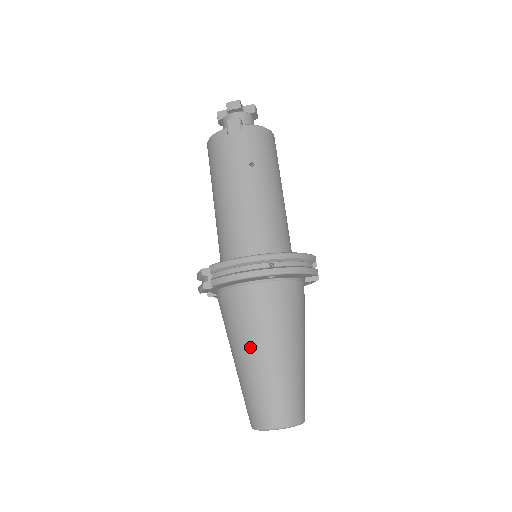
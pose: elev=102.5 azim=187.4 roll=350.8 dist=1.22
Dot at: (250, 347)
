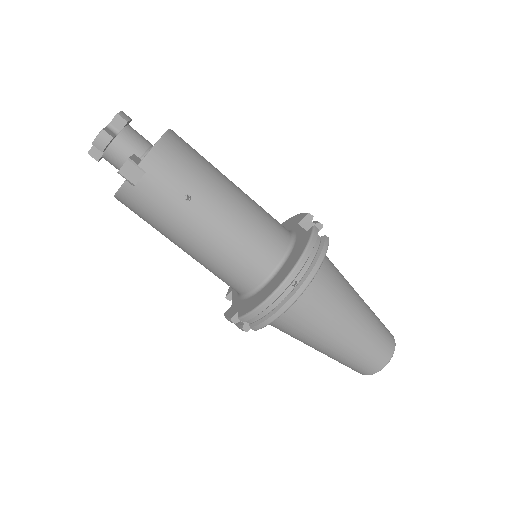
Dot at: (322, 341)
